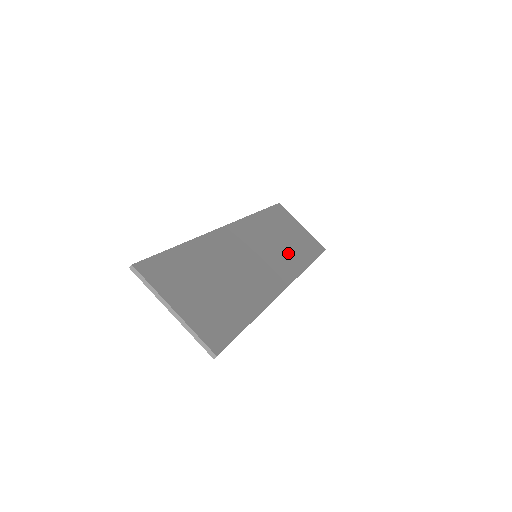
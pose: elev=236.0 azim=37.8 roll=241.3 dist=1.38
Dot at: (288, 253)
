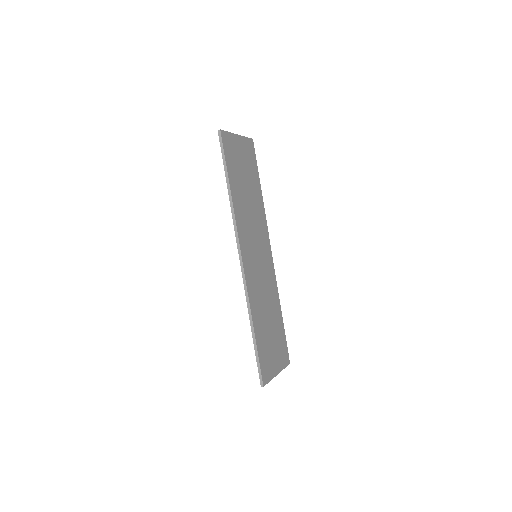
Dot at: (256, 210)
